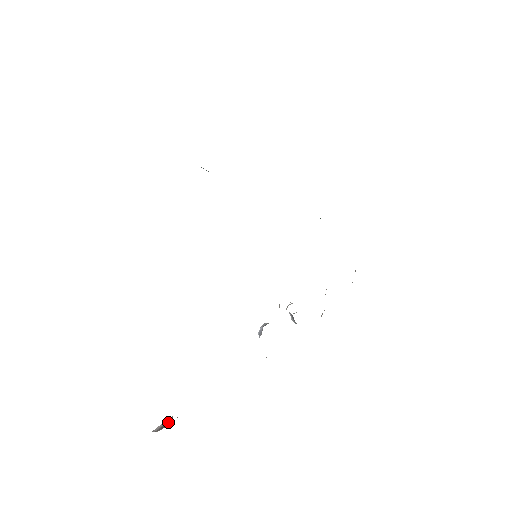
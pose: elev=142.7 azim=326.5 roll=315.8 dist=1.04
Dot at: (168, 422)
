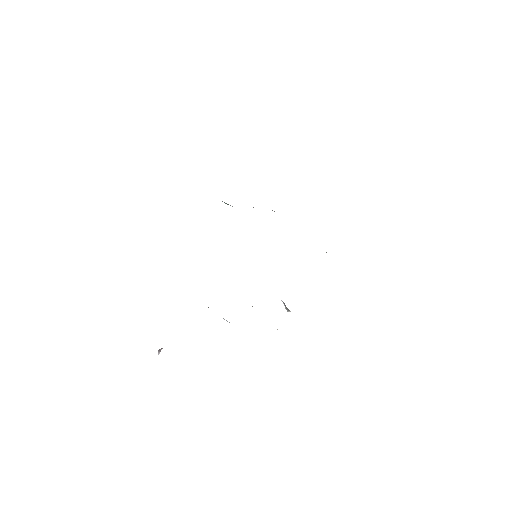
Dot at: occluded
